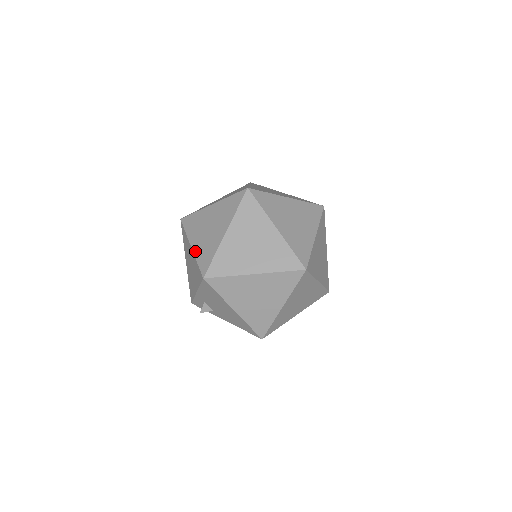
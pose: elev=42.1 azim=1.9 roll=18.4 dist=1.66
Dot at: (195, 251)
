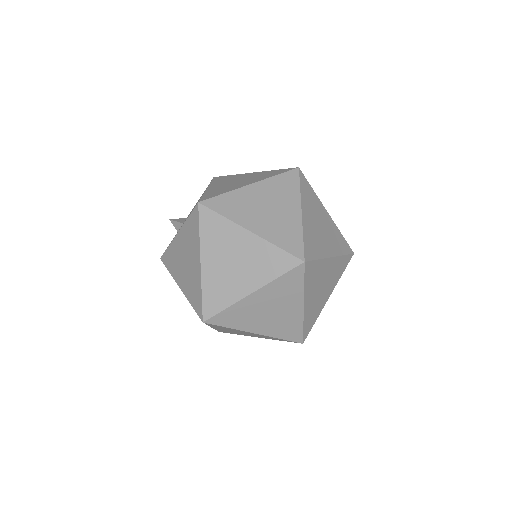
Dot at: (268, 334)
